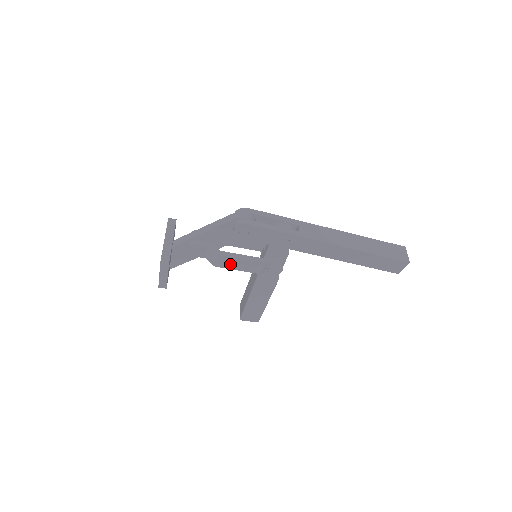
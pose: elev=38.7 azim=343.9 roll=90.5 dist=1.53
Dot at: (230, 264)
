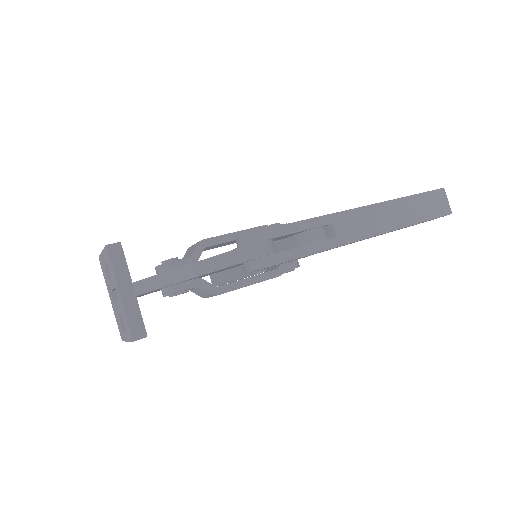
Dot at: occluded
